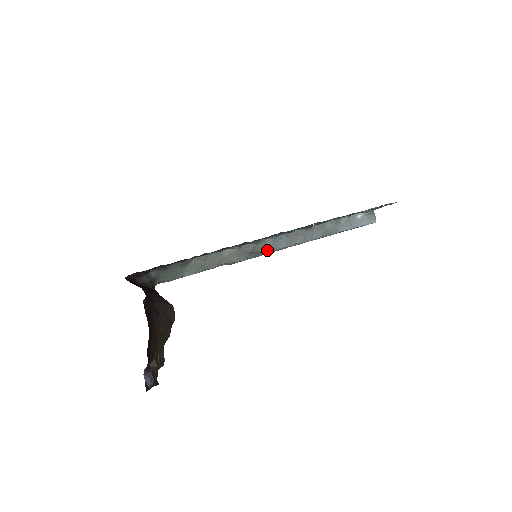
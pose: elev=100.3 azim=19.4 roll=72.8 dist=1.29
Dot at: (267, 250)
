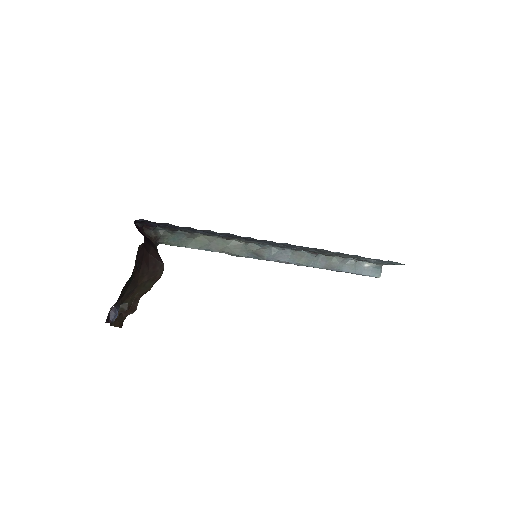
Dot at: (269, 257)
